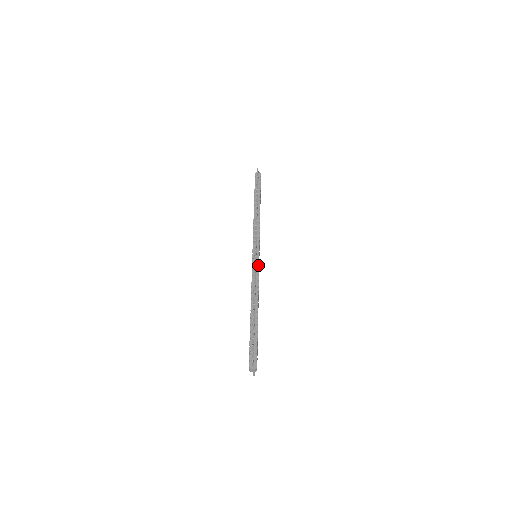
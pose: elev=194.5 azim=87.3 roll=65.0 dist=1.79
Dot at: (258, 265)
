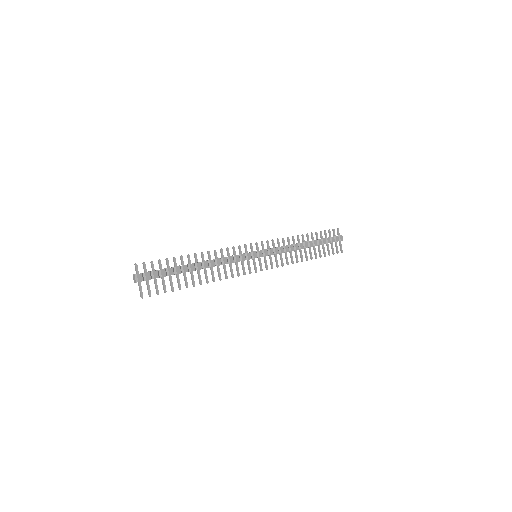
Dot at: (244, 253)
